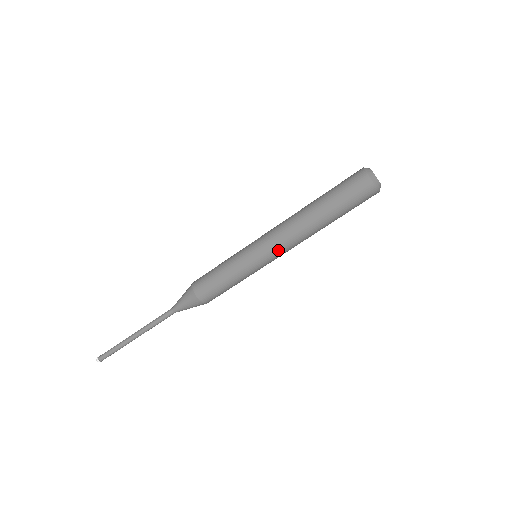
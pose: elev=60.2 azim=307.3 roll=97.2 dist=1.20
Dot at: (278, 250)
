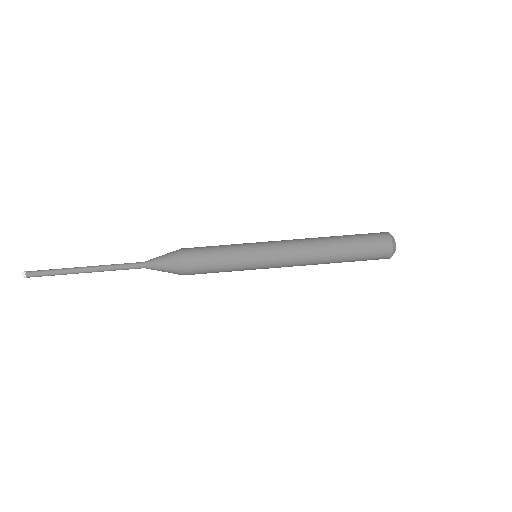
Dot at: (282, 247)
